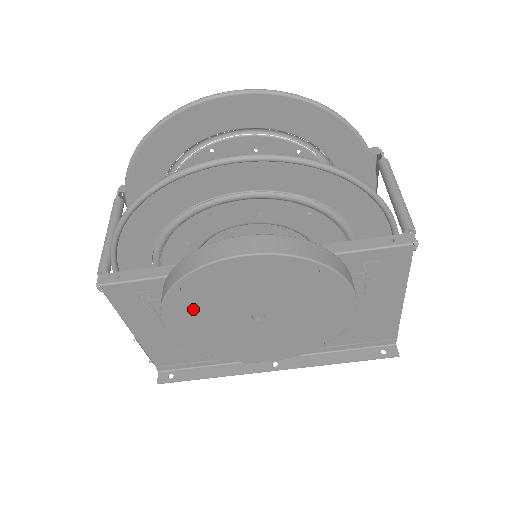
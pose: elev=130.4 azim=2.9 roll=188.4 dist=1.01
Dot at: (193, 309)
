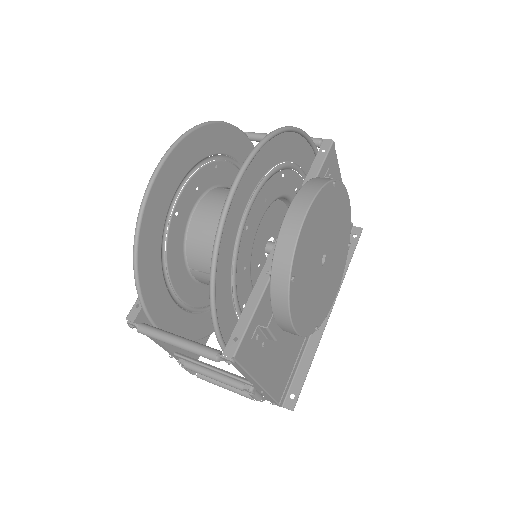
Dot at: (301, 291)
